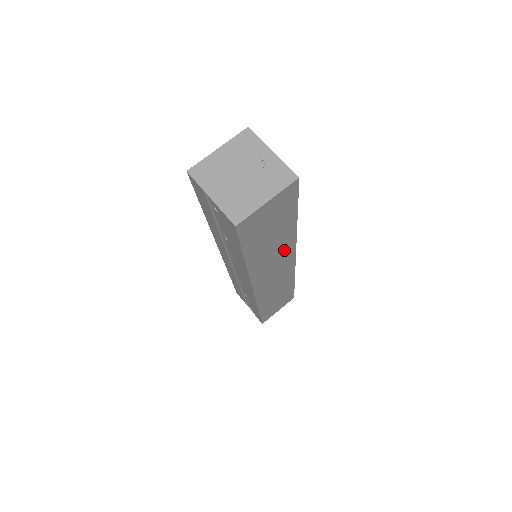
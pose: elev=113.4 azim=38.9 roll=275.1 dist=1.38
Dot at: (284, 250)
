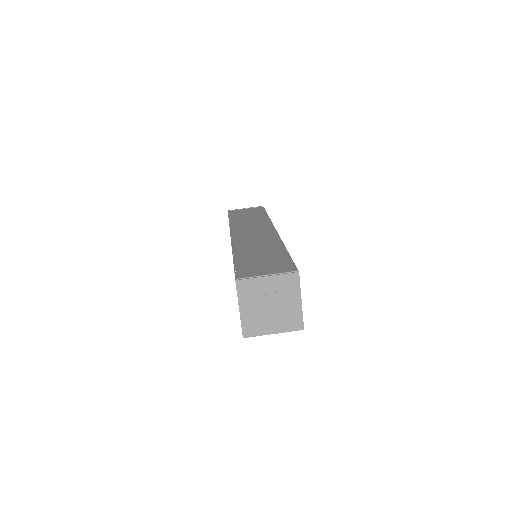
Dot at: occluded
